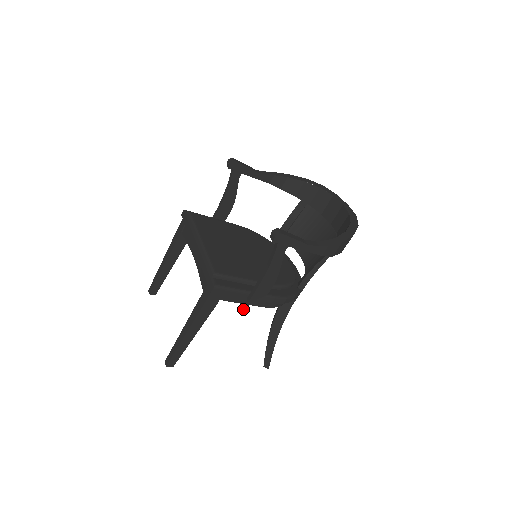
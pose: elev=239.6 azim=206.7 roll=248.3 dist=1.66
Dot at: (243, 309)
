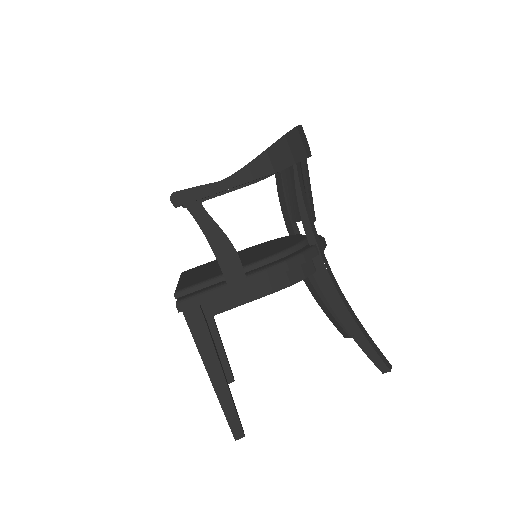
Dot at: (345, 334)
